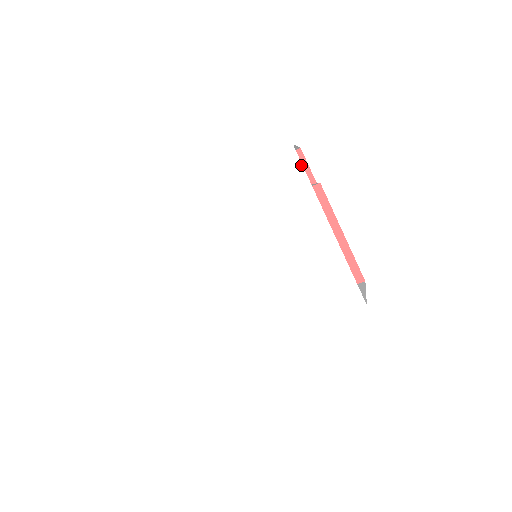
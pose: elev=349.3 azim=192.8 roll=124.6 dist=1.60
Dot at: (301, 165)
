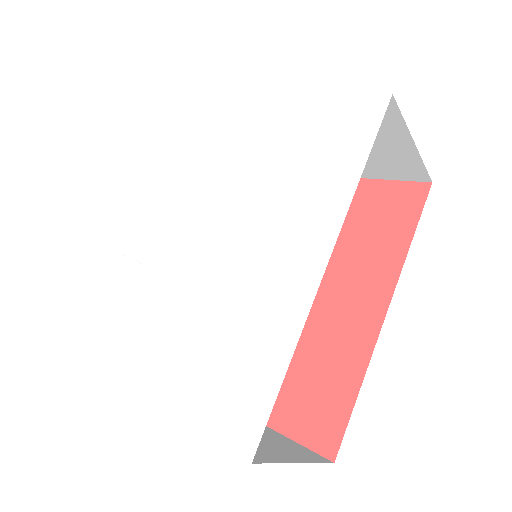
Dot at: (199, 107)
